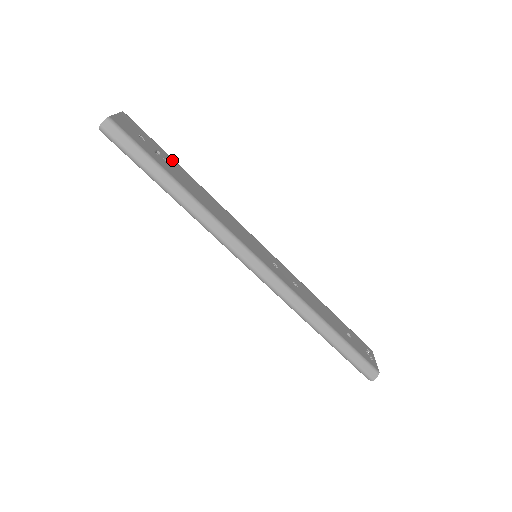
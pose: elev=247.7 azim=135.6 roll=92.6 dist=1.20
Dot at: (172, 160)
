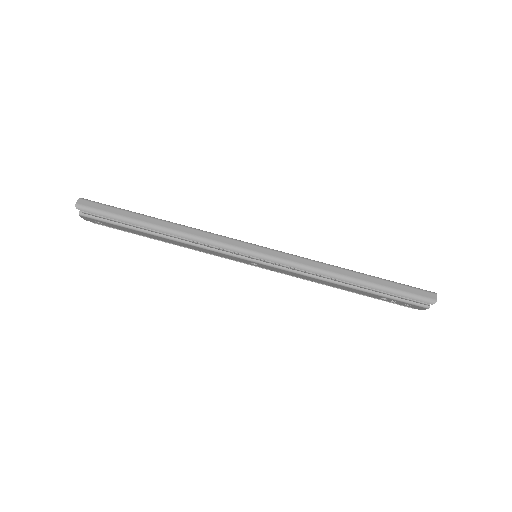
Dot at: occluded
